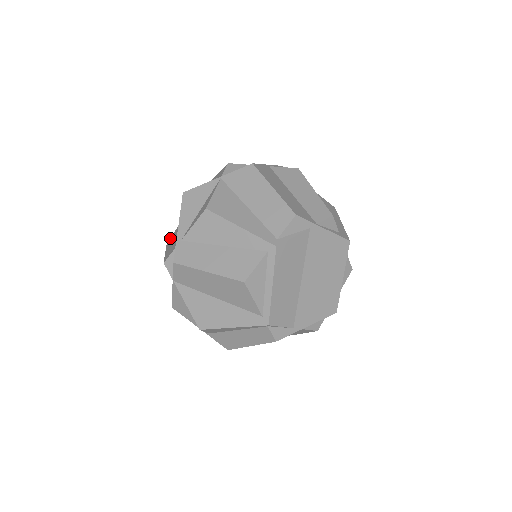
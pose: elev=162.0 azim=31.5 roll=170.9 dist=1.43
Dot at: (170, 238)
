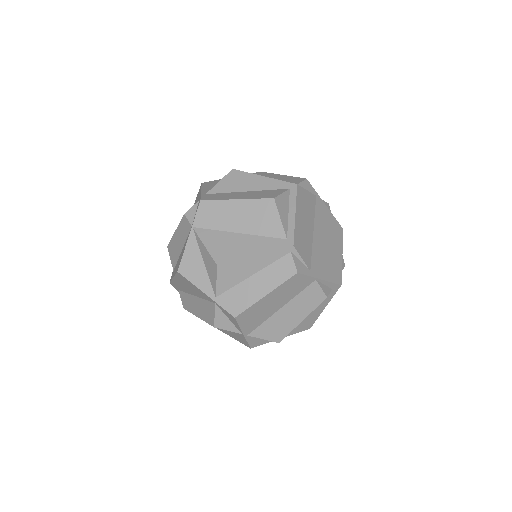
Dot at: occluded
